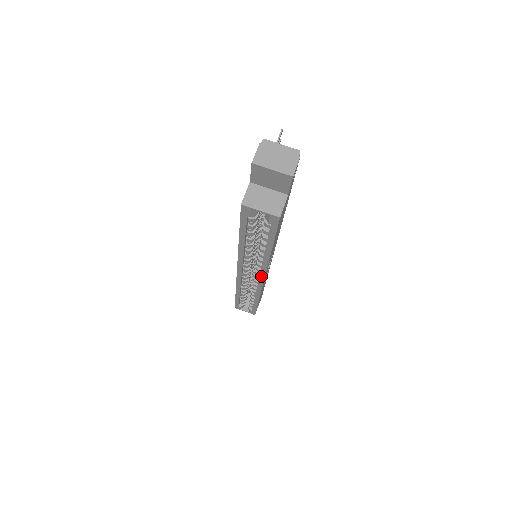
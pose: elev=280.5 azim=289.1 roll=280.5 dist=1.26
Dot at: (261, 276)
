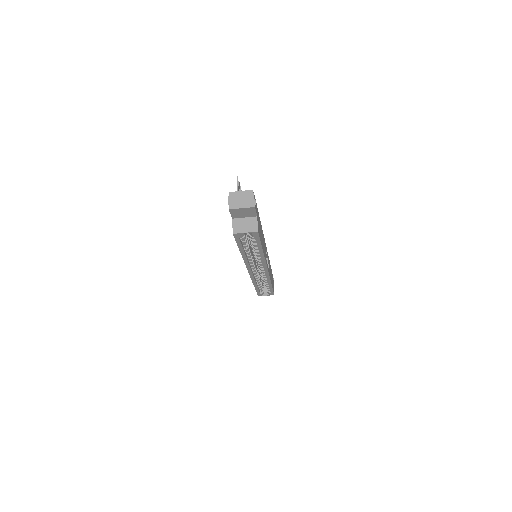
Dot at: (265, 268)
